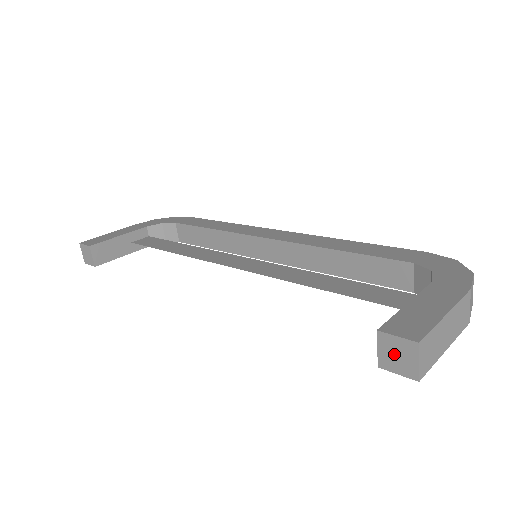
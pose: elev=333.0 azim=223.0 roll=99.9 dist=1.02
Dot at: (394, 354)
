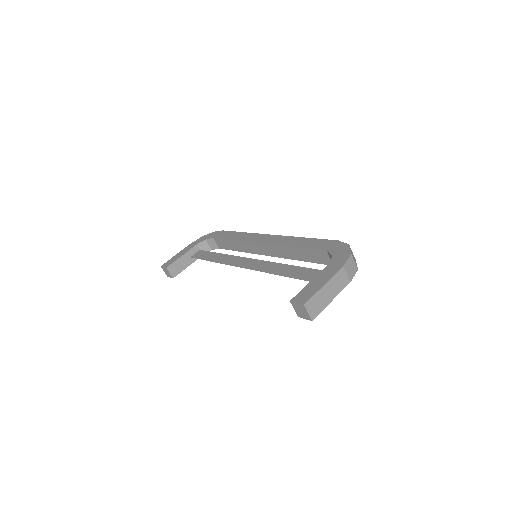
Dot at: (299, 310)
